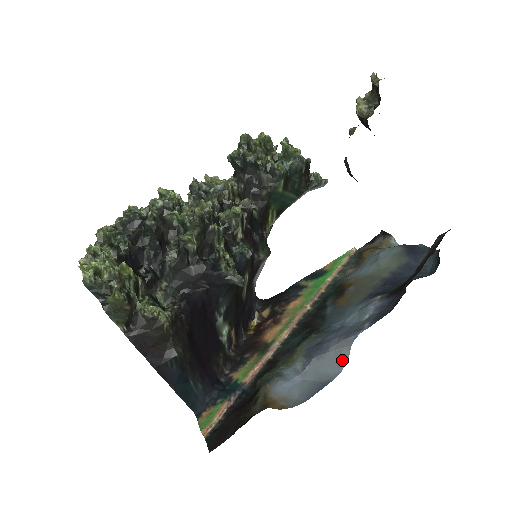
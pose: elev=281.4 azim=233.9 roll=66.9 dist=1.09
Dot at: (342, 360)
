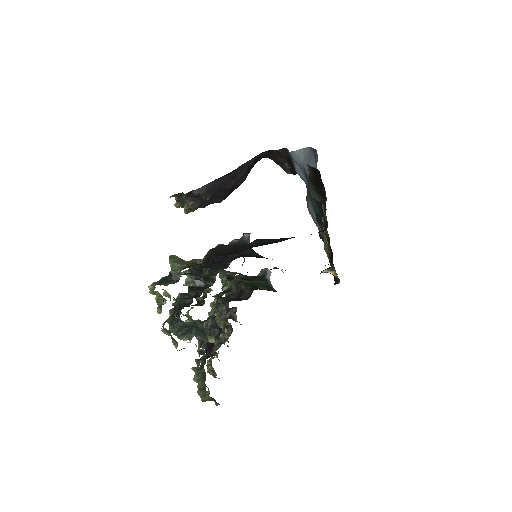
Dot at: (303, 152)
